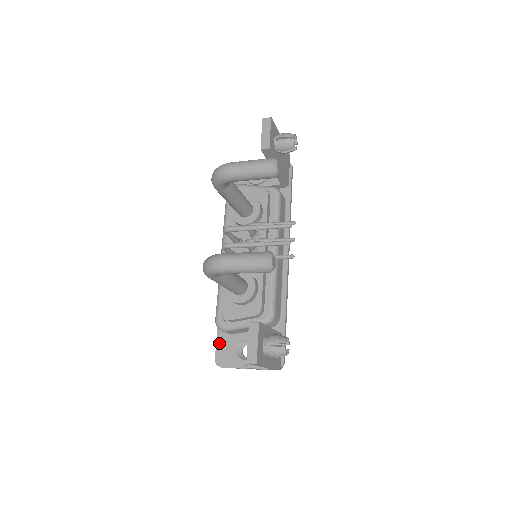
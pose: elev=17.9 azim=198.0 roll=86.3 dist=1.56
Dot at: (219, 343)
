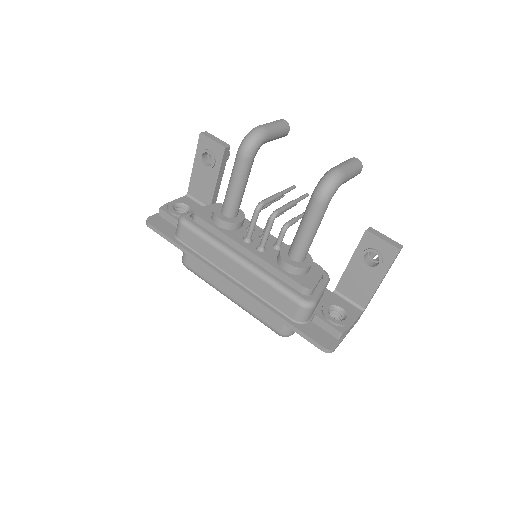
Dot at: (310, 334)
